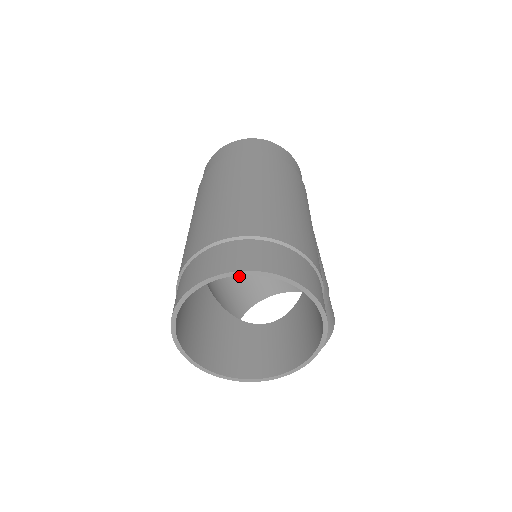
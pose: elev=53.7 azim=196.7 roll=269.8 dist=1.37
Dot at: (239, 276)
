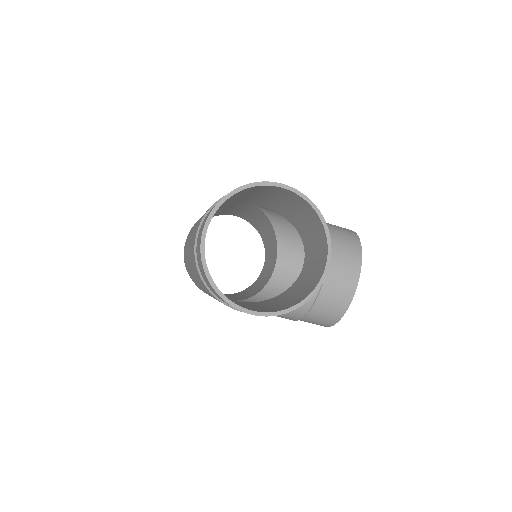
Dot at: occluded
